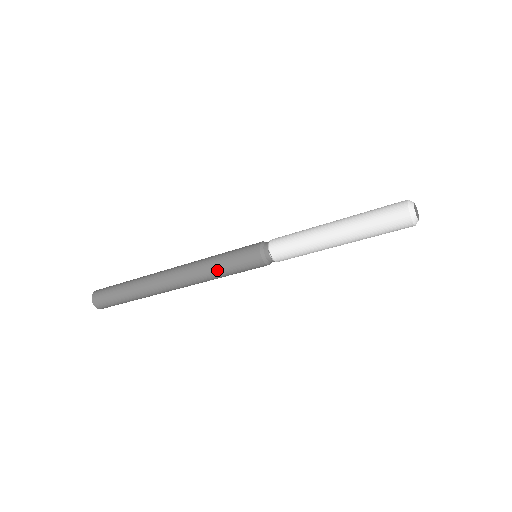
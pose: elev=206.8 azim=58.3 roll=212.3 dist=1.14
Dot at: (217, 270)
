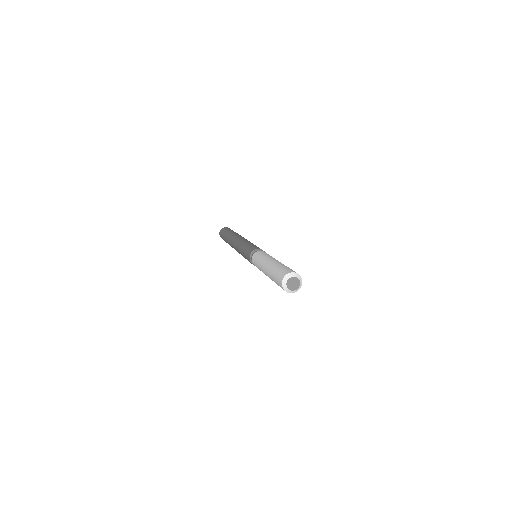
Dot at: (241, 252)
